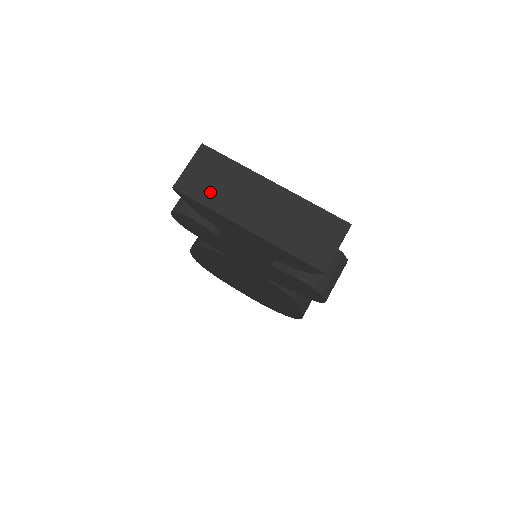
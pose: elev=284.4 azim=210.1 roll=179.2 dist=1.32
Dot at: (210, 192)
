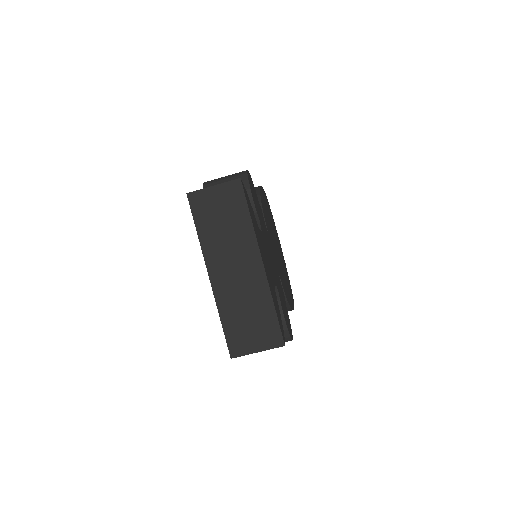
Dot at: (210, 223)
